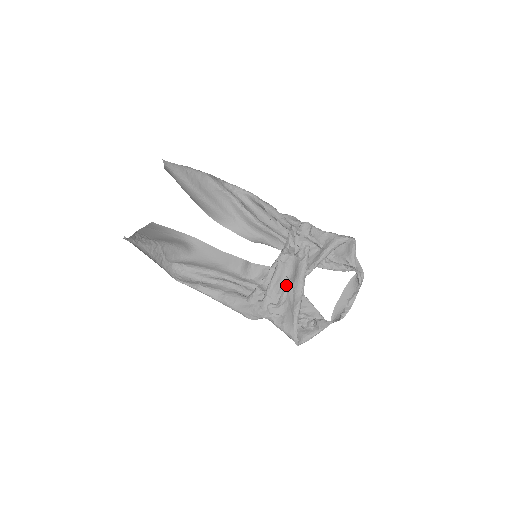
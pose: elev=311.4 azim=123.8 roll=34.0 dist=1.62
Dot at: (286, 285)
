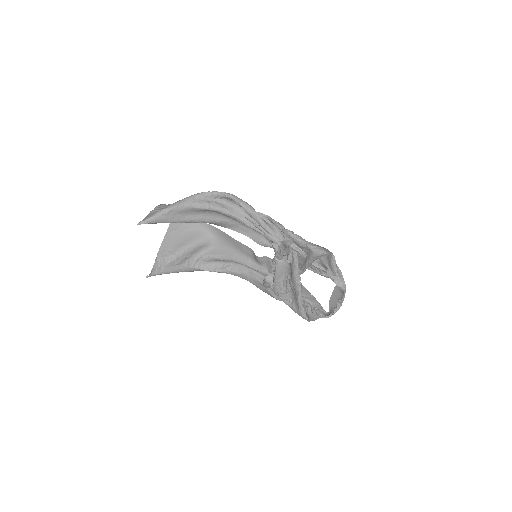
Dot at: (287, 279)
